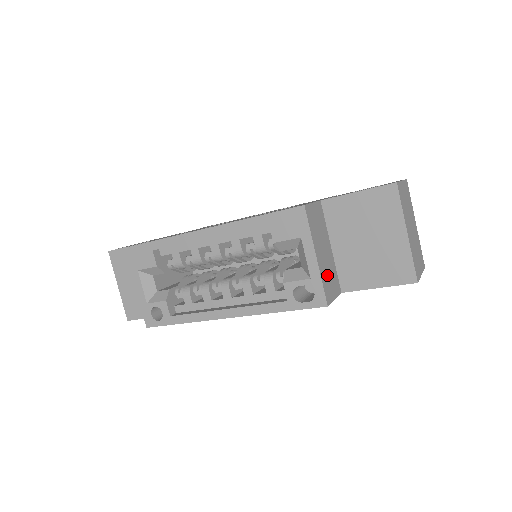
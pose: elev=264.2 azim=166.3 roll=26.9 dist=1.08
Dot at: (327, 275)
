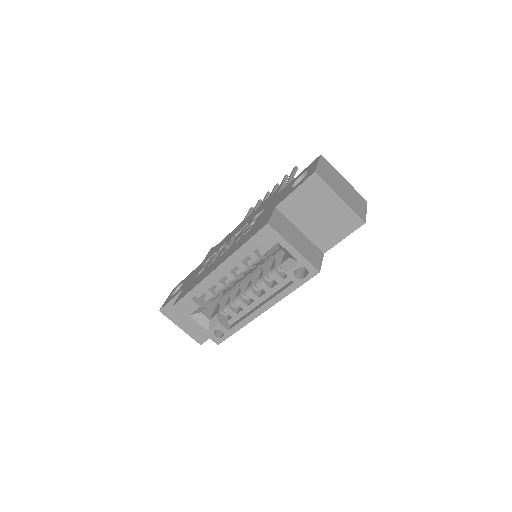
Dot at: (308, 252)
